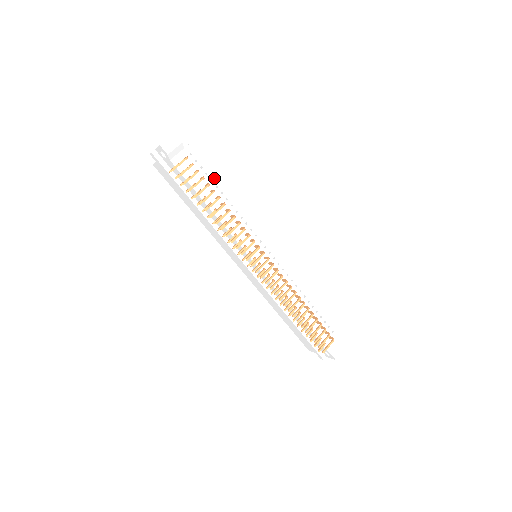
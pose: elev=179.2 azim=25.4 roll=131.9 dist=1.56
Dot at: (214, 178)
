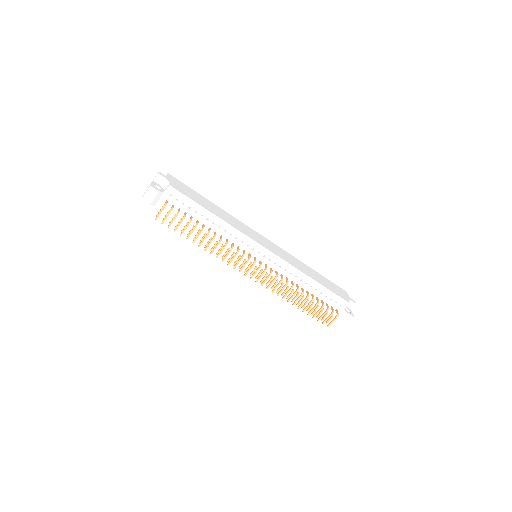
Dot at: (197, 209)
